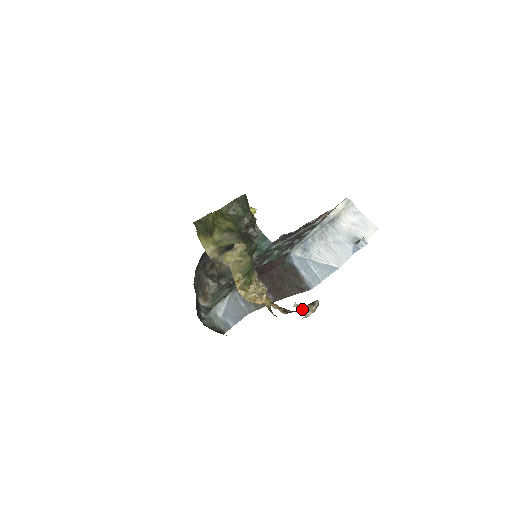
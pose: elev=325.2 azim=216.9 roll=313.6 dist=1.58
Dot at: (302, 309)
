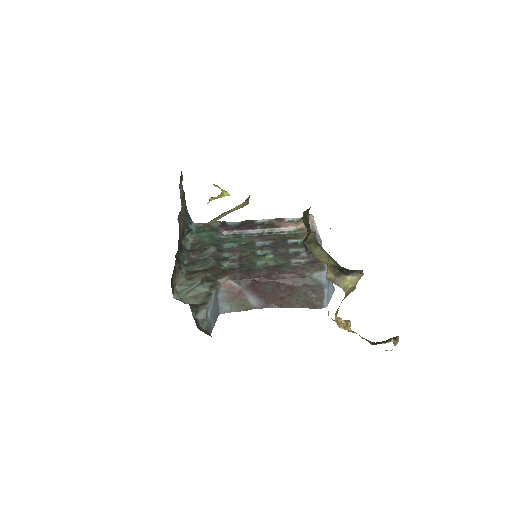
Dot at: (394, 344)
